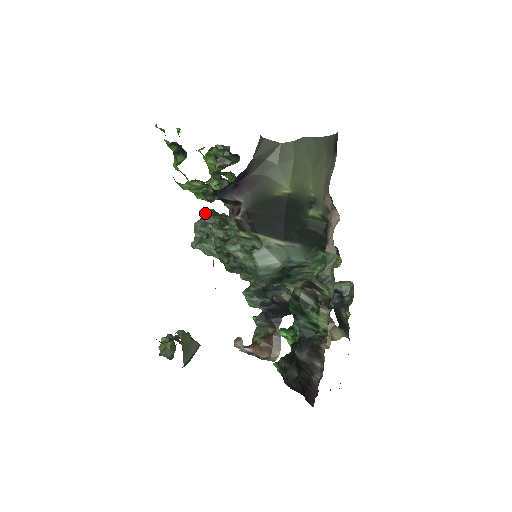
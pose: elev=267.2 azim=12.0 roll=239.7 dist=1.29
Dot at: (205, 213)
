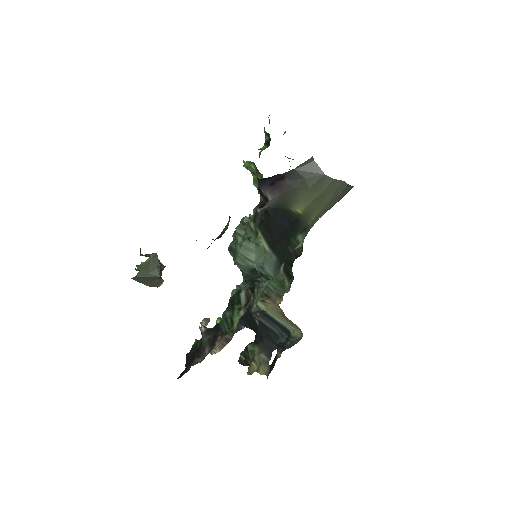
Dot at: occluded
